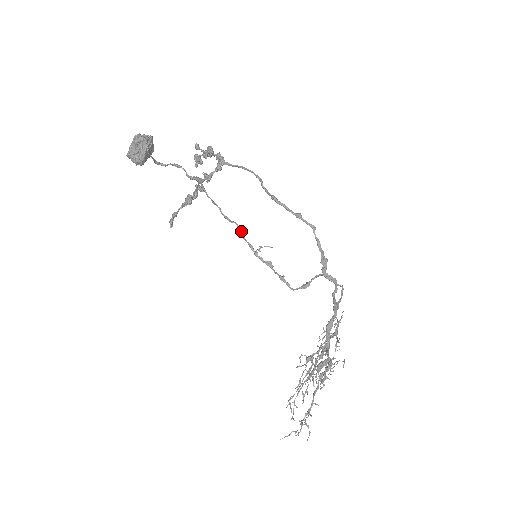
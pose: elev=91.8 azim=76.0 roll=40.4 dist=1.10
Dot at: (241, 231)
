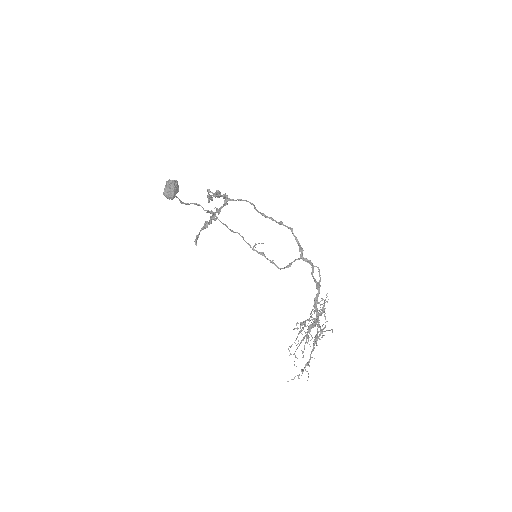
Dot at: (242, 237)
